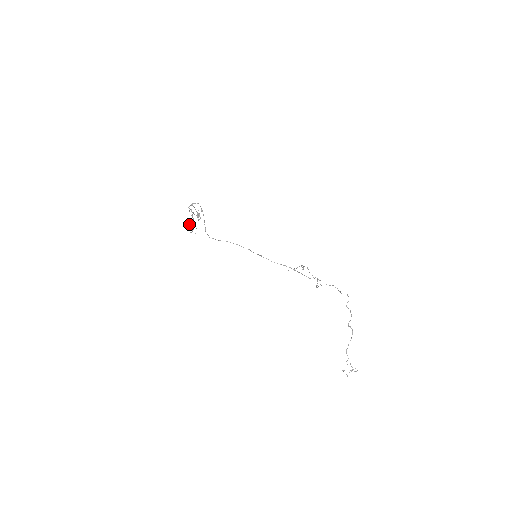
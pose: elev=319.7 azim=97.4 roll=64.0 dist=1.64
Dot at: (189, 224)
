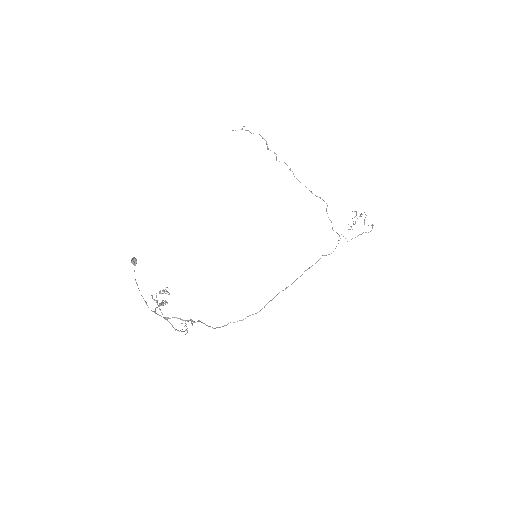
Dot at: occluded
